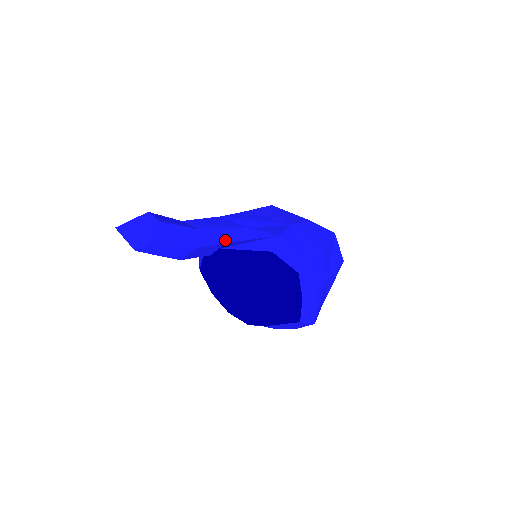
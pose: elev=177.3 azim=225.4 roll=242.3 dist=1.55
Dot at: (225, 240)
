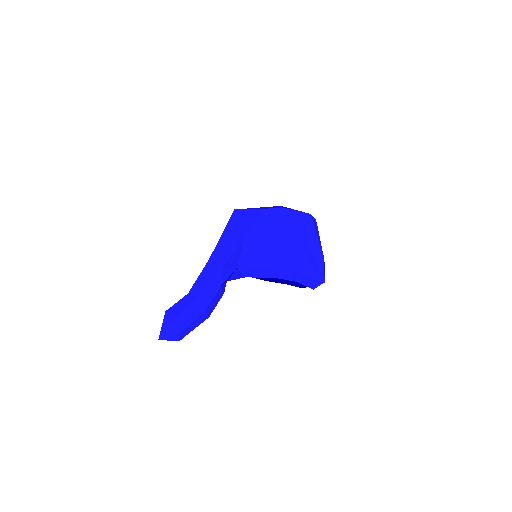
Dot at: (218, 285)
